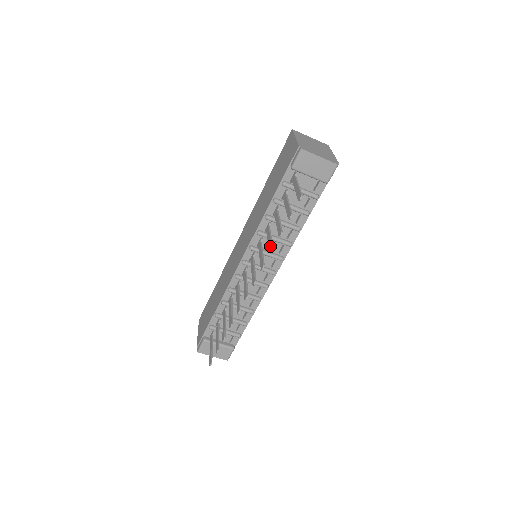
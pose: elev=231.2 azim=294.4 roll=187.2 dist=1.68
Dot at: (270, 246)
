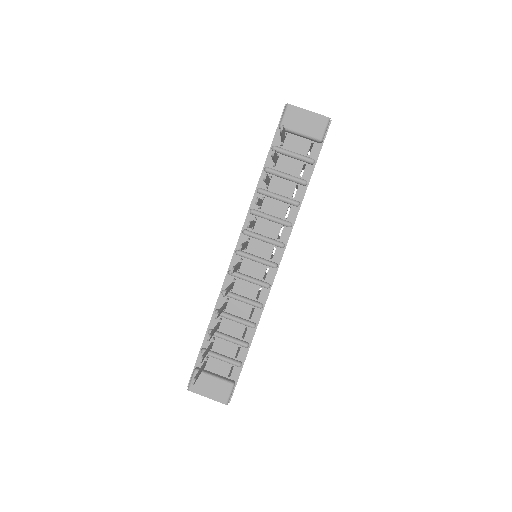
Dot at: occluded
